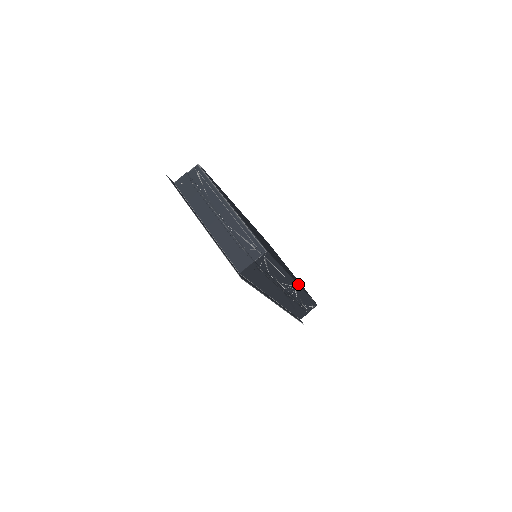
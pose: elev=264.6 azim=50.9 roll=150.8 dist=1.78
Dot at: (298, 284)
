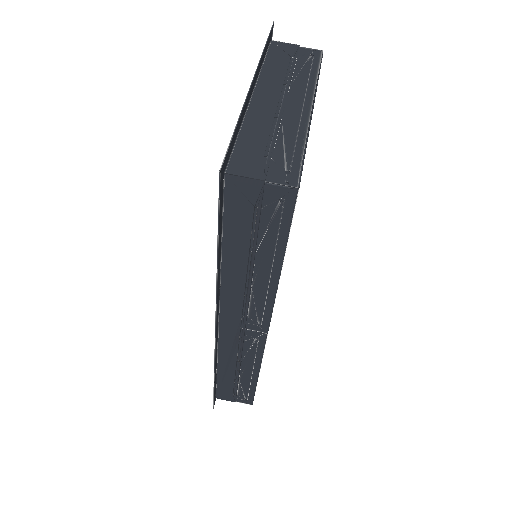
Dot at: occluded
